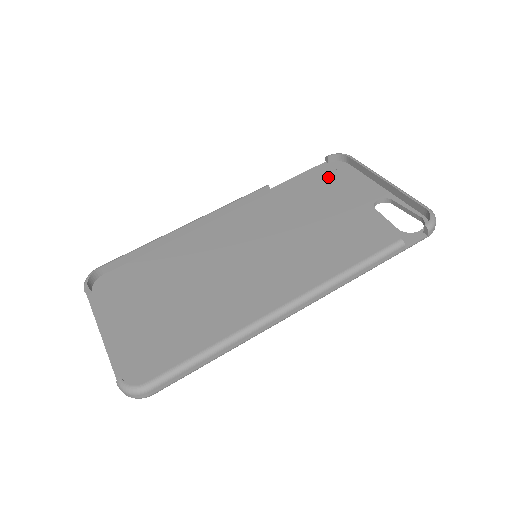
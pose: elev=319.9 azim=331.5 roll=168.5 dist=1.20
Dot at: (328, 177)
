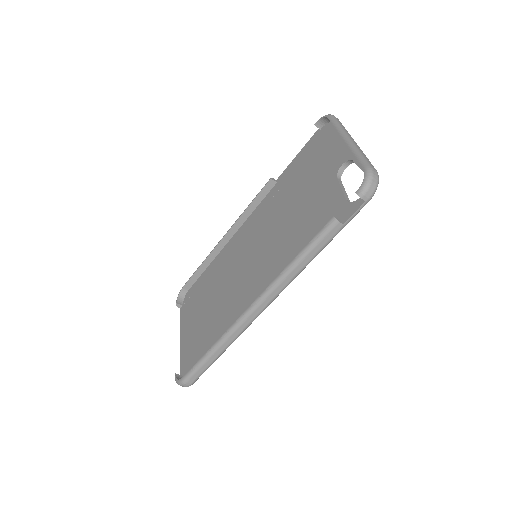
Dot at: (315, 148)
